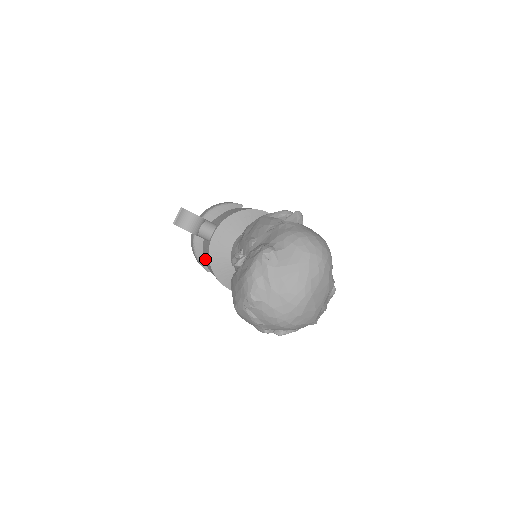
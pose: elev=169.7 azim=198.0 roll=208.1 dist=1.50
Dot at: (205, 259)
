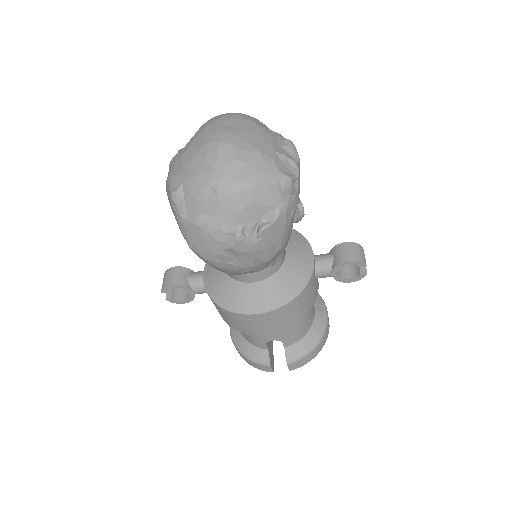
Dot at: (223, 318)
